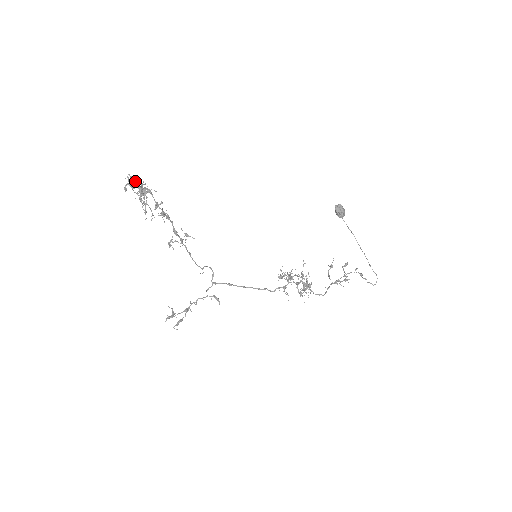
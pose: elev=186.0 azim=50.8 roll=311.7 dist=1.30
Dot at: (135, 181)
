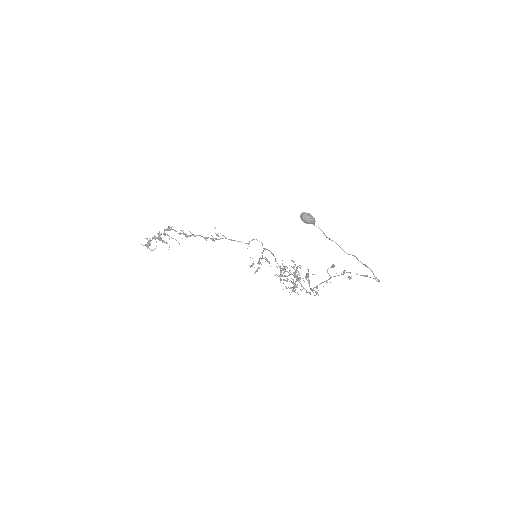
Dot at: (149, 241)
